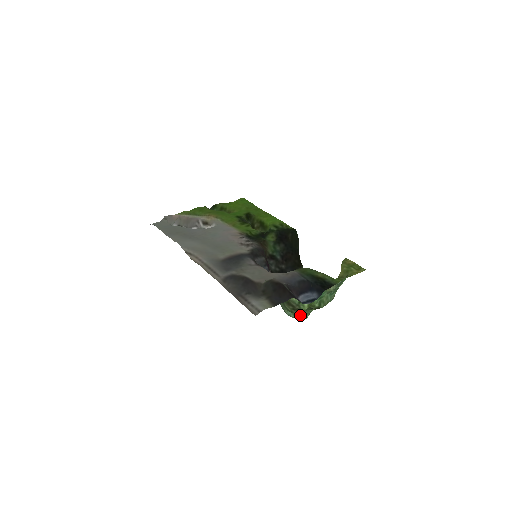
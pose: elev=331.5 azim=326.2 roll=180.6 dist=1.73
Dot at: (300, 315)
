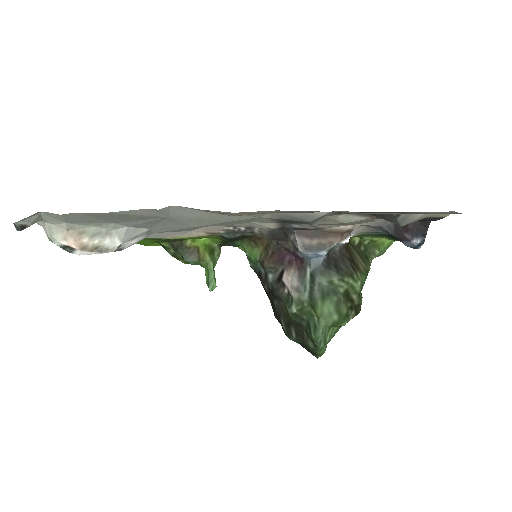
Dot at: (329, 340)
